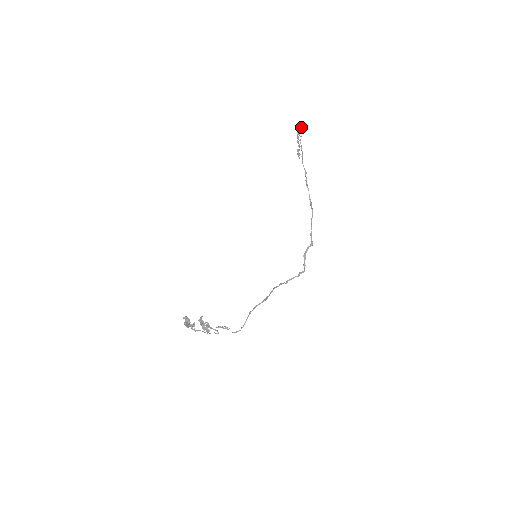
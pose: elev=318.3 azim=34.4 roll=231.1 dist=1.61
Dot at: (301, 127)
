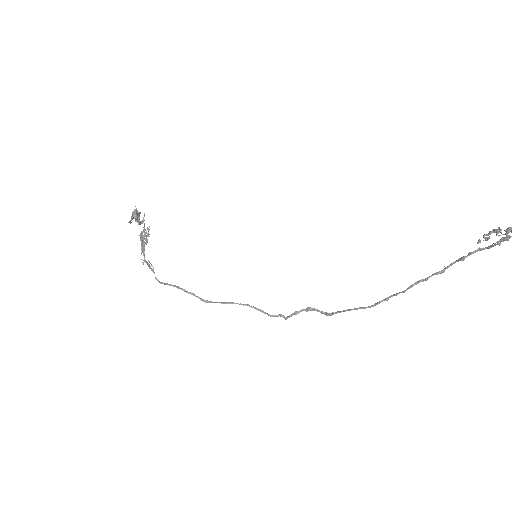
Dot at: out of frame
